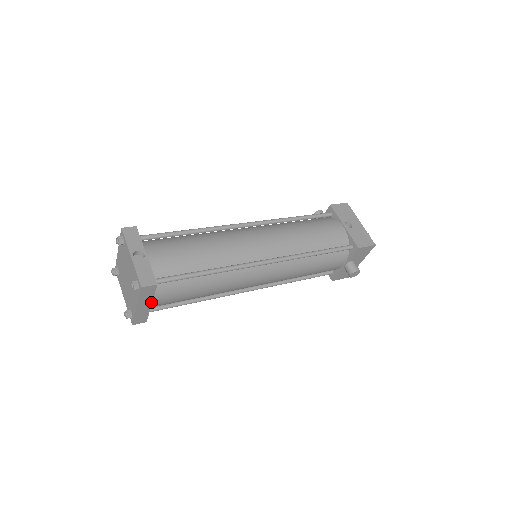
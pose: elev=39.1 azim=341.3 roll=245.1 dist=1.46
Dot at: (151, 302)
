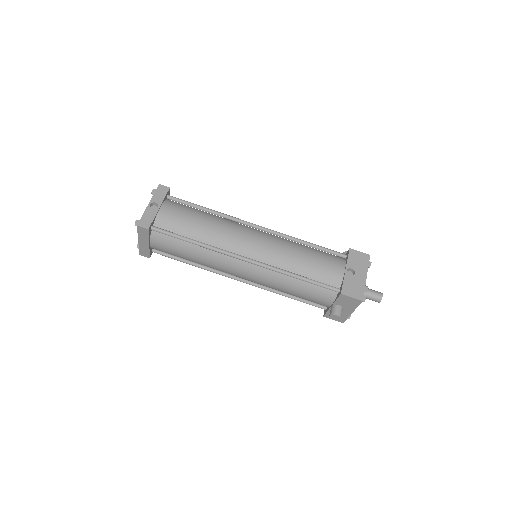
Dot at: (148, 242)
